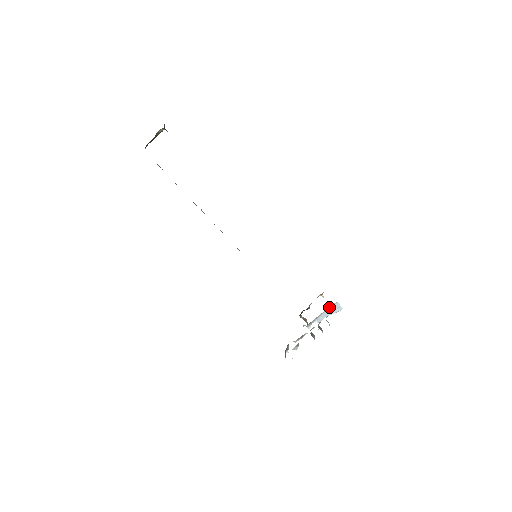
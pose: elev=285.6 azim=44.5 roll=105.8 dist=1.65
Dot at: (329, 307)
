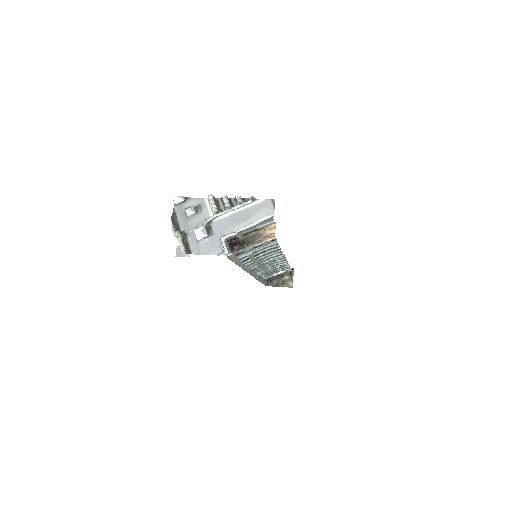
Dot at: (262, 222)
